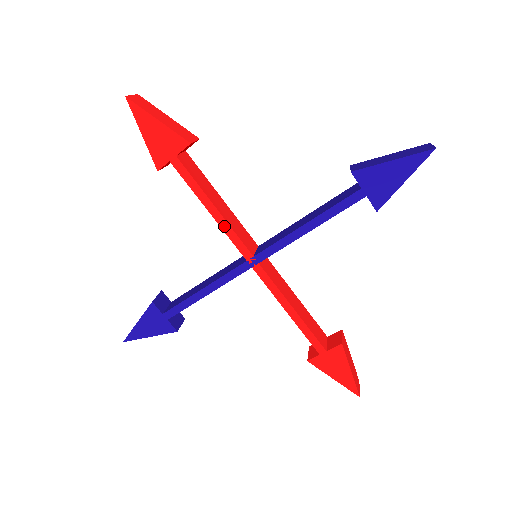
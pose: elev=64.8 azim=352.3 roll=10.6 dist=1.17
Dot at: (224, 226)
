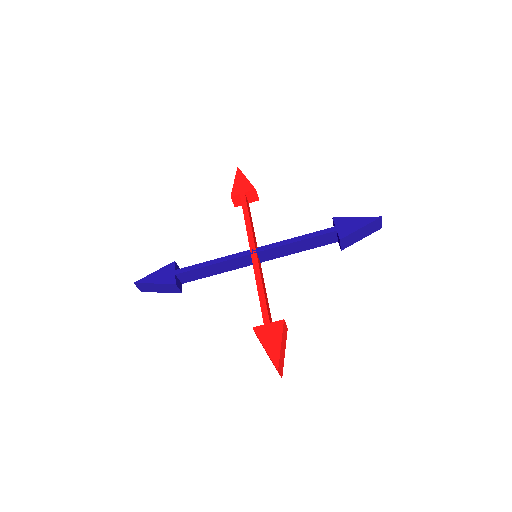
Dot at: (248, 228)
